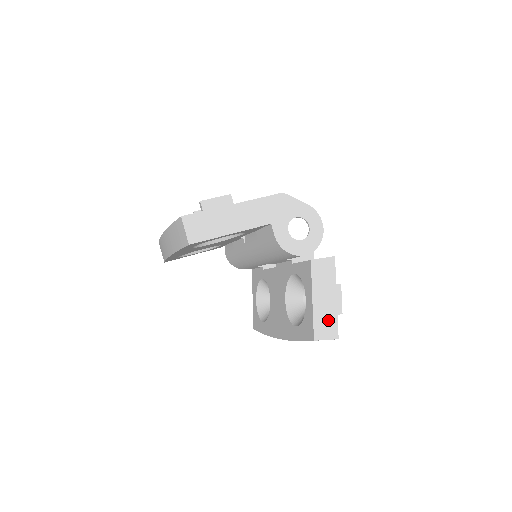
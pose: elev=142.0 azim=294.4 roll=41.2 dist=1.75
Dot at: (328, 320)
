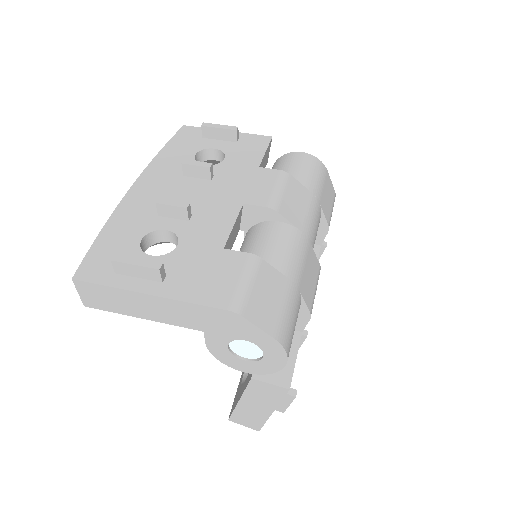
Dot at: (252, 418)
